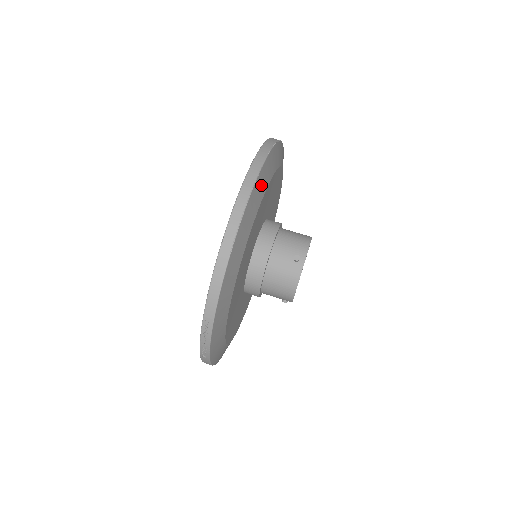
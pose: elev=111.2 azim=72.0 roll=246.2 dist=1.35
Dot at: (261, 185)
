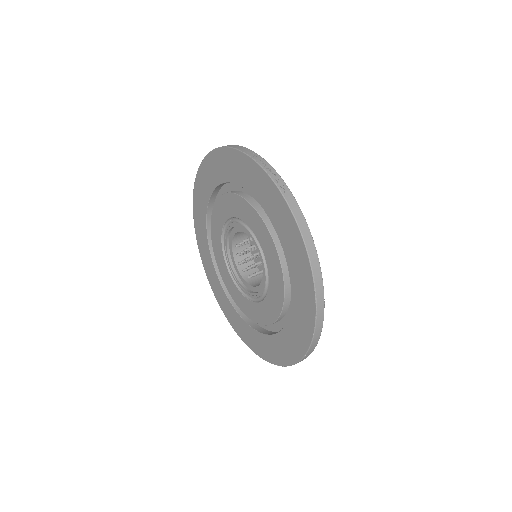
Dot at: occluded
